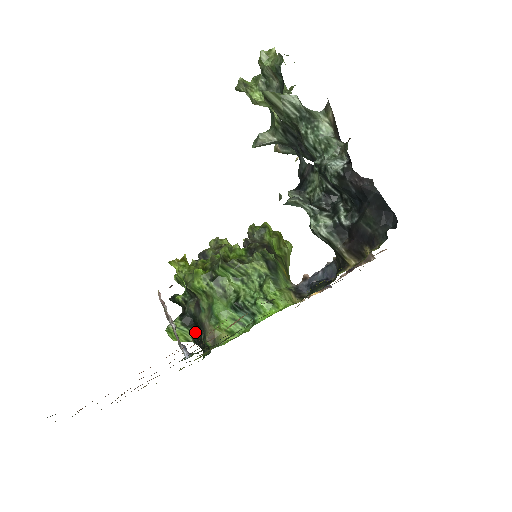
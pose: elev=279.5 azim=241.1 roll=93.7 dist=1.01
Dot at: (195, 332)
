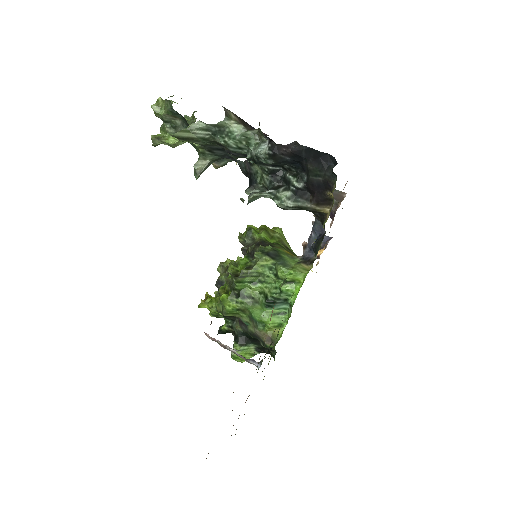
Dot at: (254, 345)
